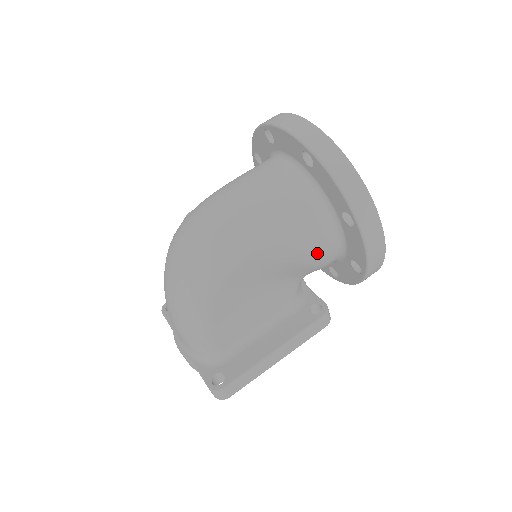
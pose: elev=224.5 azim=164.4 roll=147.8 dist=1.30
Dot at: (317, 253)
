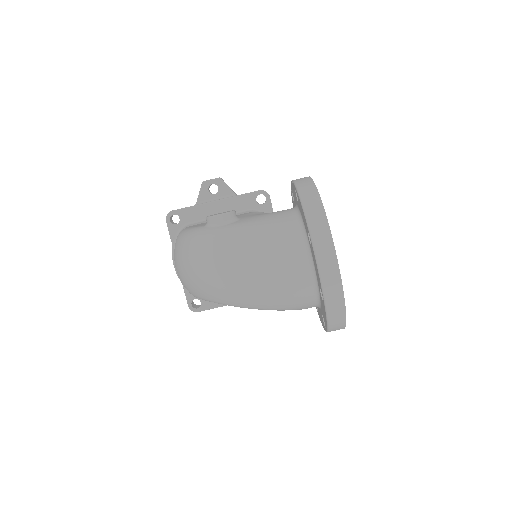
Dot at: occluded
